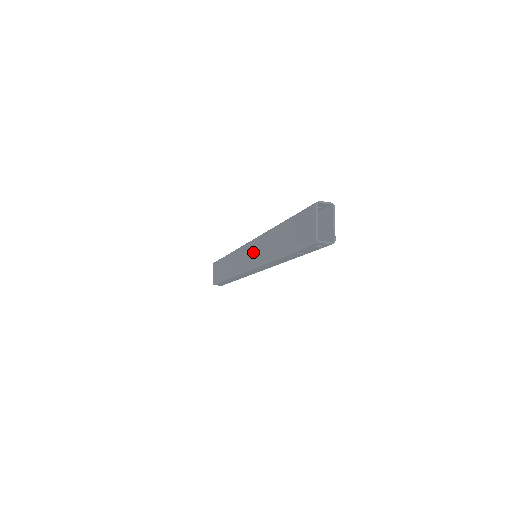
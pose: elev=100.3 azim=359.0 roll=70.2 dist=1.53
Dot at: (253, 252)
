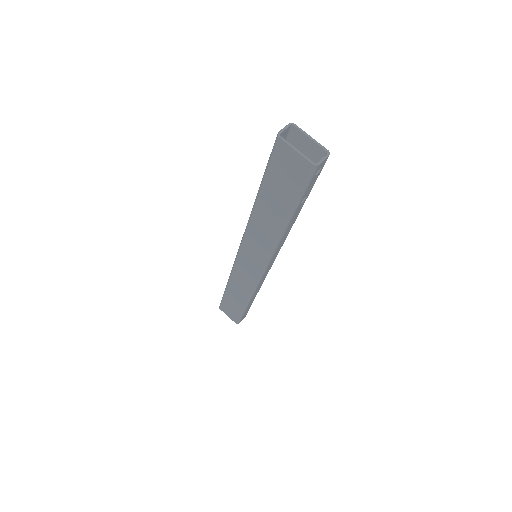
Dot at: (252, 254)
